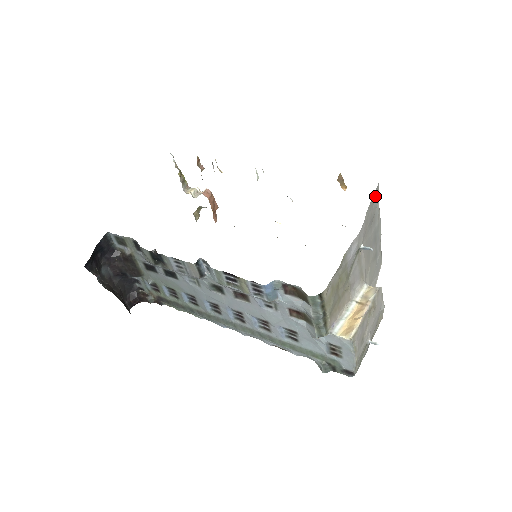
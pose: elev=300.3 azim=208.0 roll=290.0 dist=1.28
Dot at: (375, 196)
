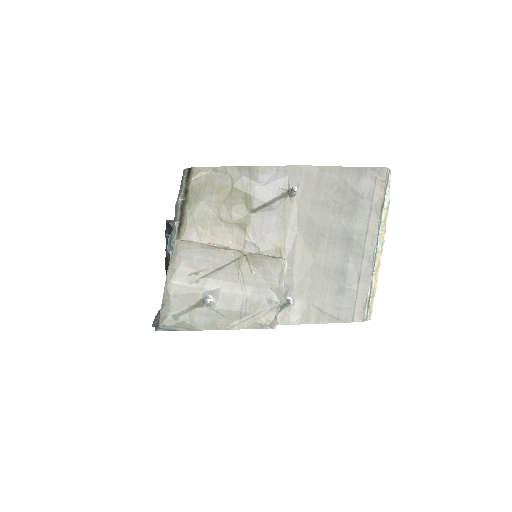
Dot at: (367, 175)
